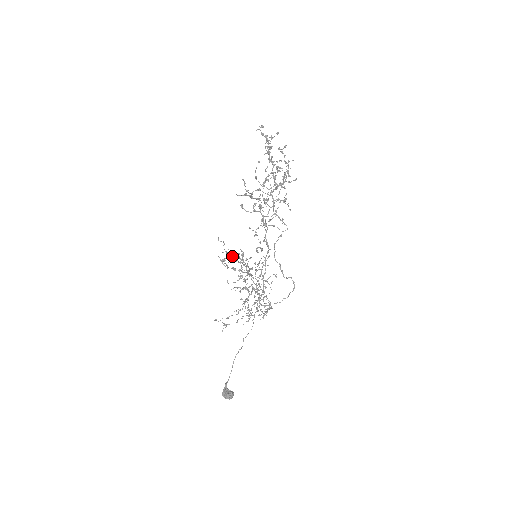
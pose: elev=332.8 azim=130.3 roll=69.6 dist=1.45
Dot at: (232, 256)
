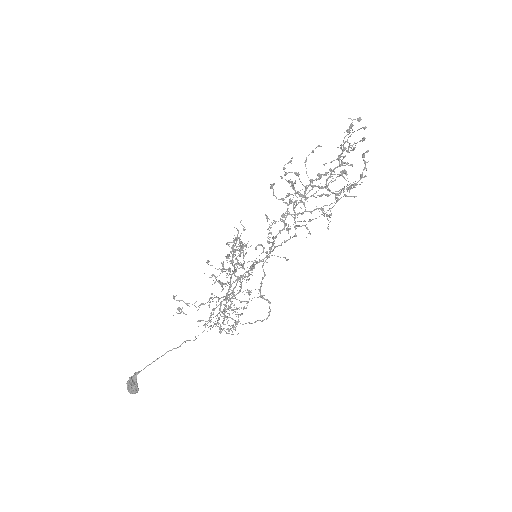
Dot at: (240, 245)
